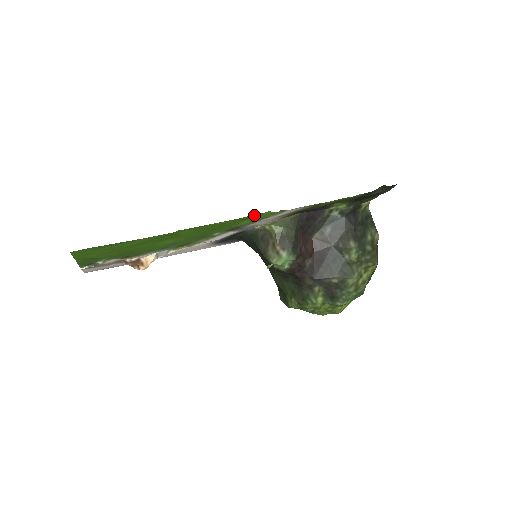
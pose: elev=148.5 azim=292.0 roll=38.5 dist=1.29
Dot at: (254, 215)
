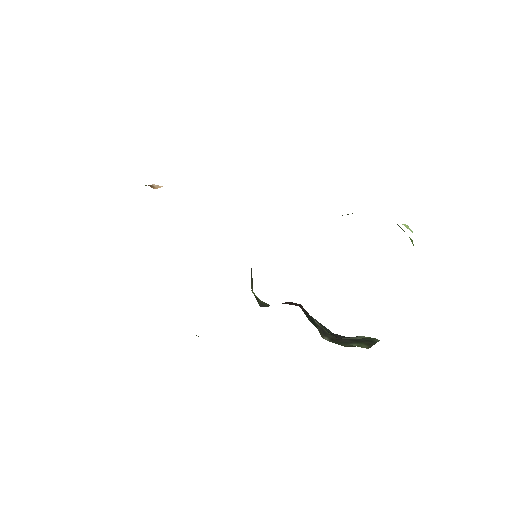
Dot at: occluded
